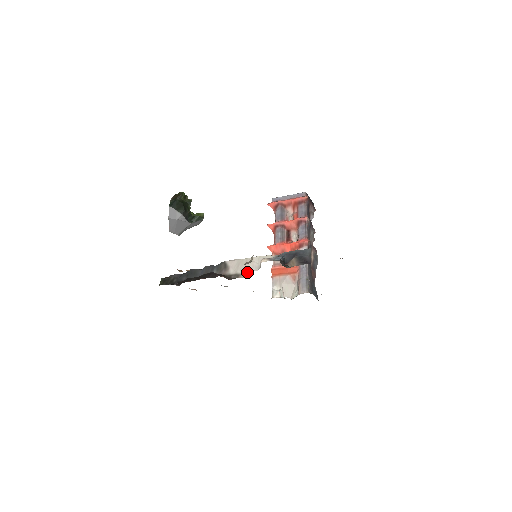
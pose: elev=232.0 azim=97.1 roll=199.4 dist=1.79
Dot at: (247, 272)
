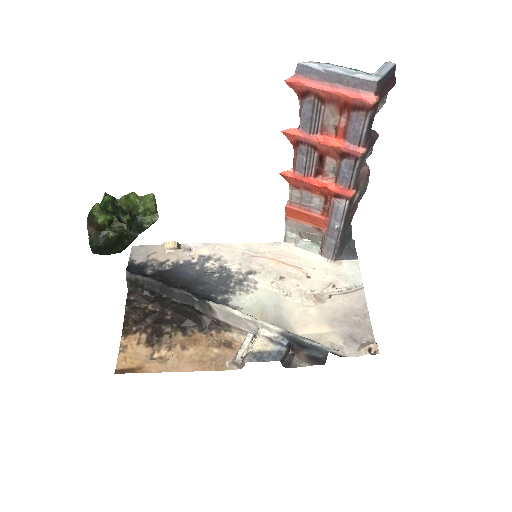
Dot at: (240, 329)
